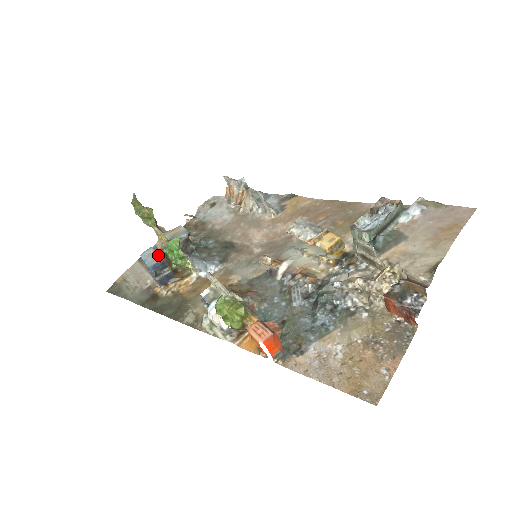
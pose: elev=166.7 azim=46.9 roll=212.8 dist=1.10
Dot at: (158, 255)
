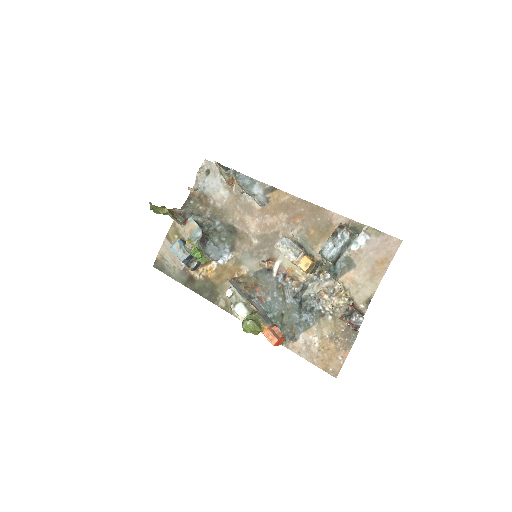
Dot at: (185, 250)
